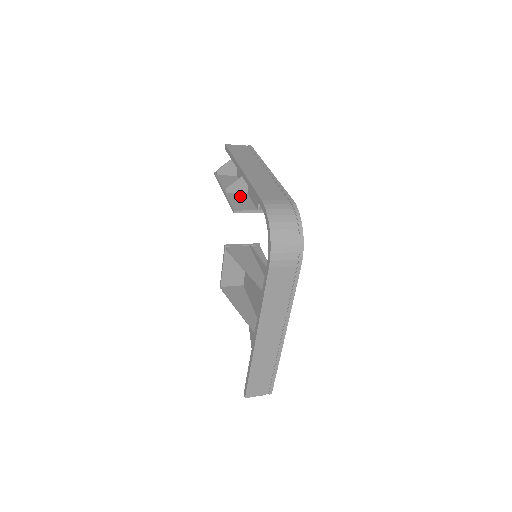
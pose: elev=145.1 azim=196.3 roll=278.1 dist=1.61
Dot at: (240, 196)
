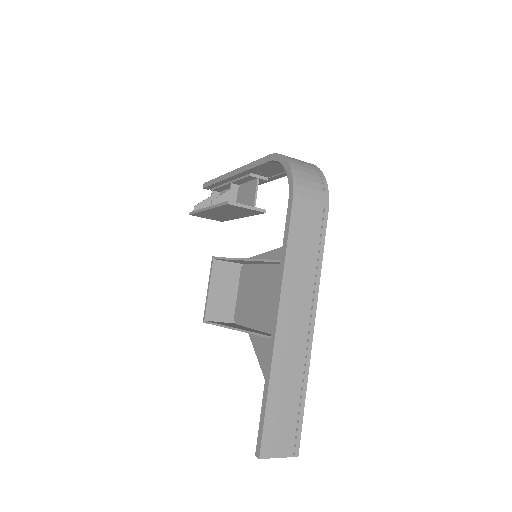
Dot at: occluded
